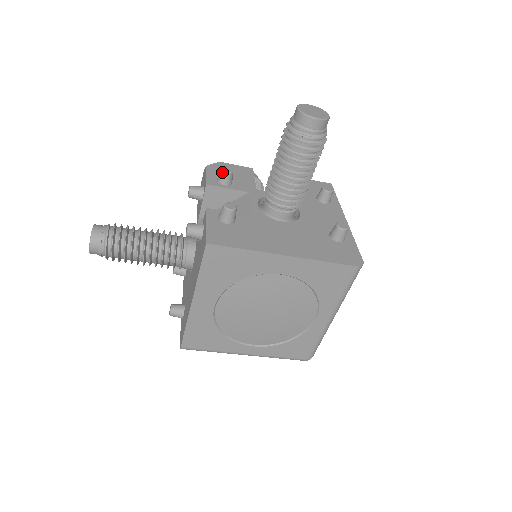
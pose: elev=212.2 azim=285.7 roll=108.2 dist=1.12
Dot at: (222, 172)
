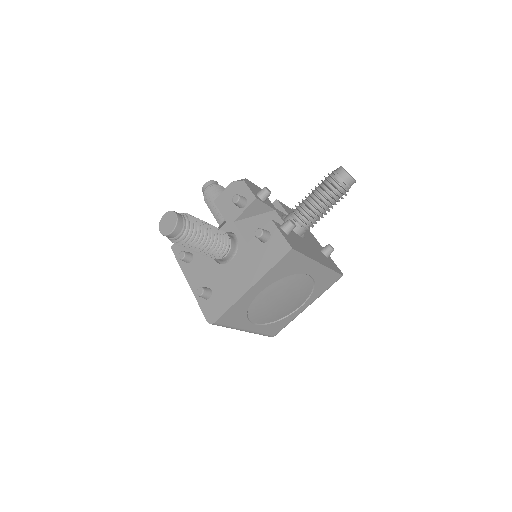
Dot at: (266, 191)
